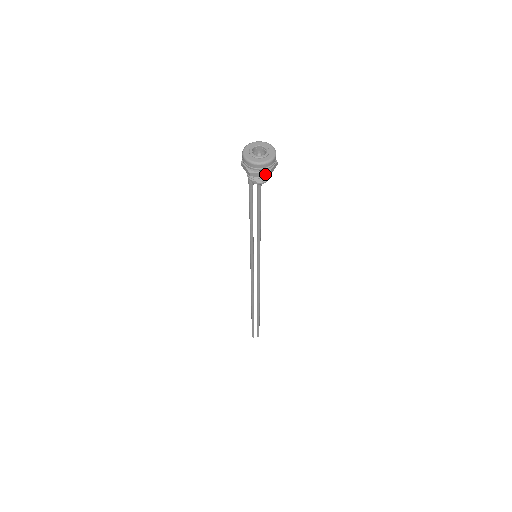
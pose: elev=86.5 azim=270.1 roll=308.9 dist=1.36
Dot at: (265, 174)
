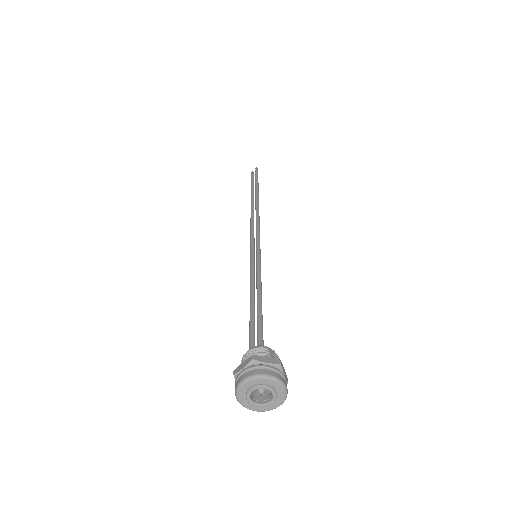
Dot at: occluded
